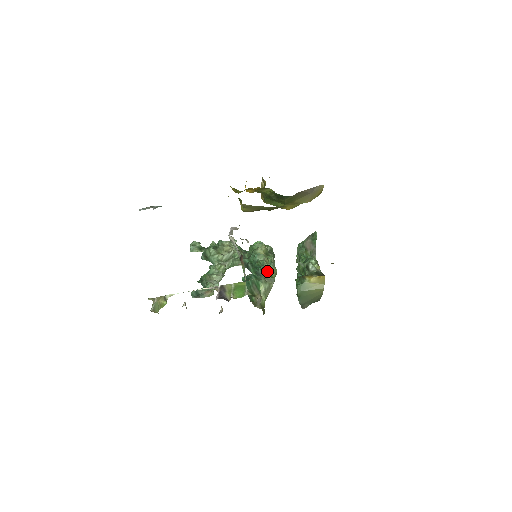
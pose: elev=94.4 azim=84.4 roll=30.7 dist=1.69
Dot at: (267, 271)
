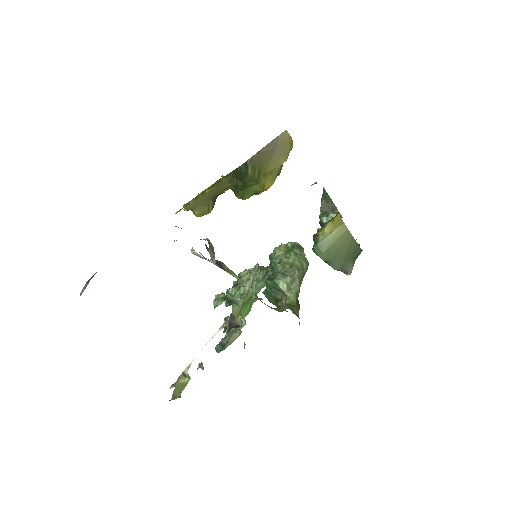
Dot at: (283, 264)
